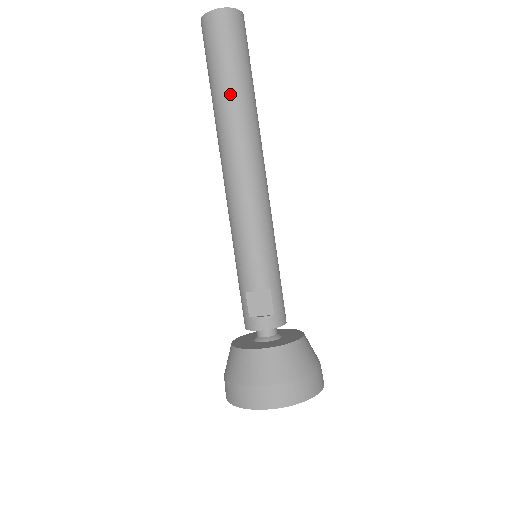
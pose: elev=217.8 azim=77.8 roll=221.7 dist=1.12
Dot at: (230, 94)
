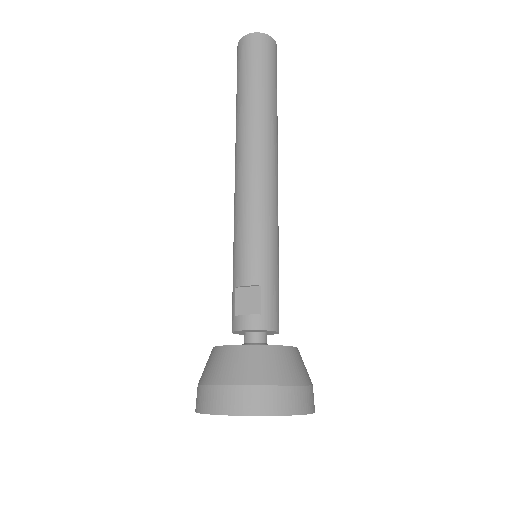
Dot at: (249, 99)
